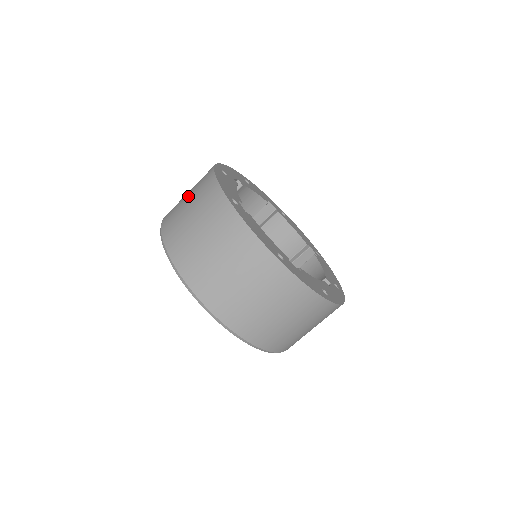
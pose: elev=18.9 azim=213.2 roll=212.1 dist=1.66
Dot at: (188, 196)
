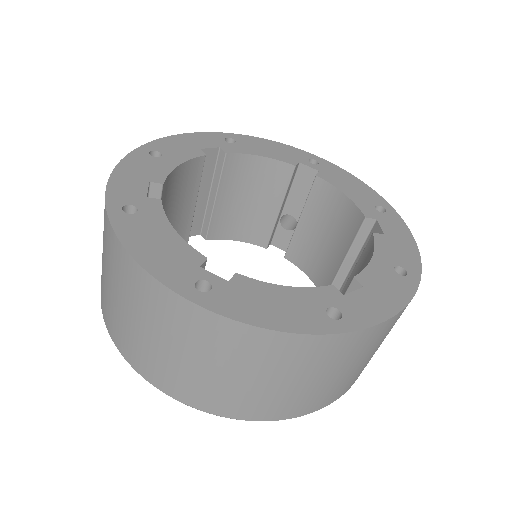
Dot at: (115, 294)
